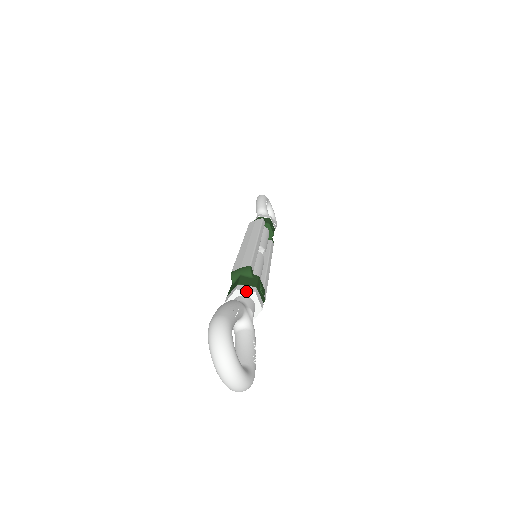
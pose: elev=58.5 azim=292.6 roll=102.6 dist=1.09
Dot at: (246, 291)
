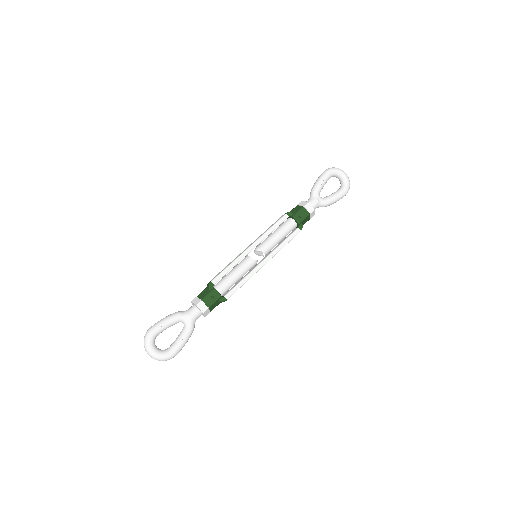
Dot at: (193, 303)
